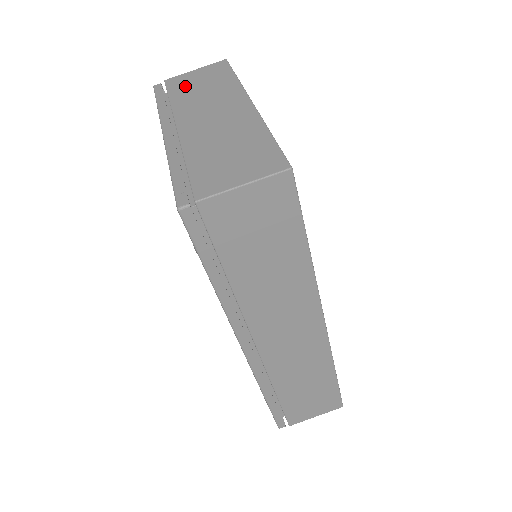
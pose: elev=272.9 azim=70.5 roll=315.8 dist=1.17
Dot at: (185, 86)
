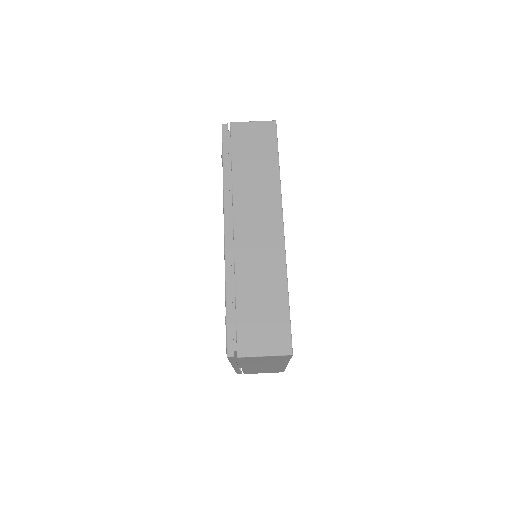
Dot at: occluded
